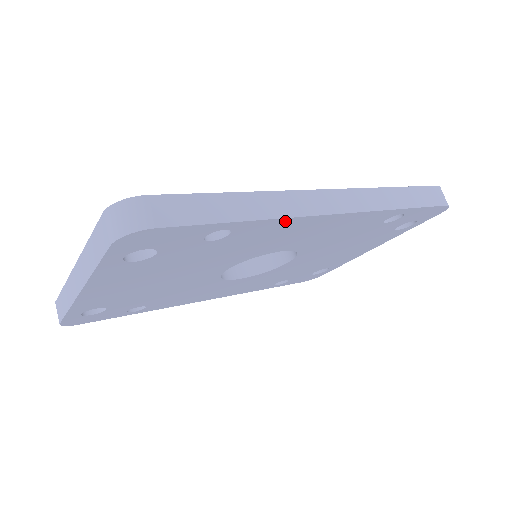
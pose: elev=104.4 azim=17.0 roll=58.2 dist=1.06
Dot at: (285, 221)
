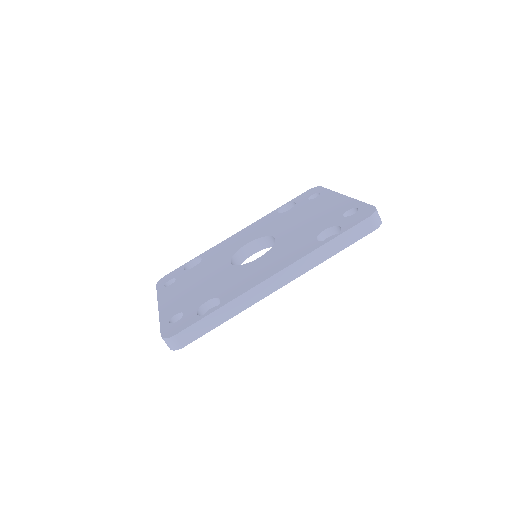
Dot at: (250, 304)
